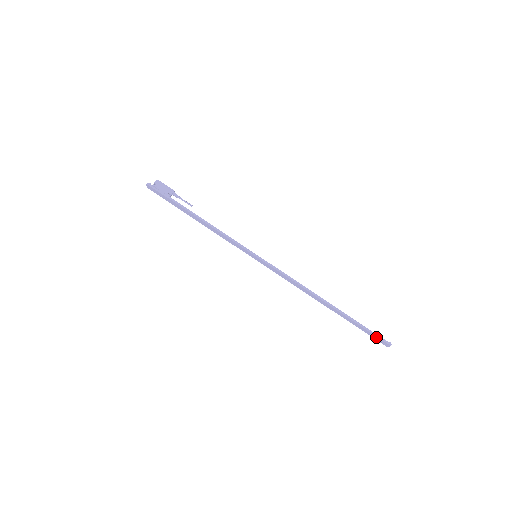
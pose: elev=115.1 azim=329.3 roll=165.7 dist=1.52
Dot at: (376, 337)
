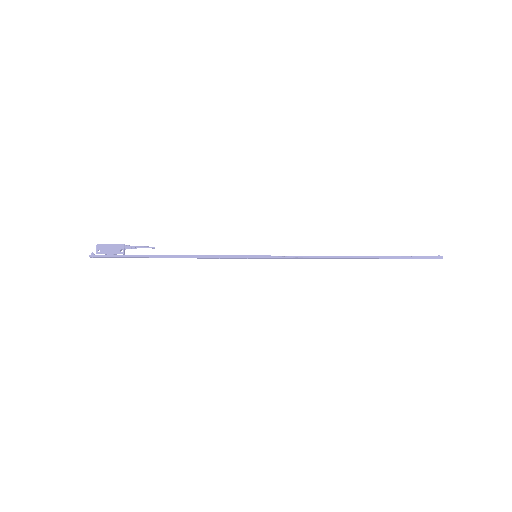
Dot at: occluded
